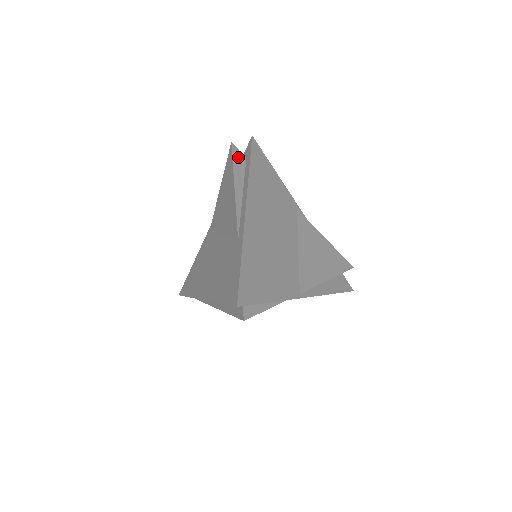
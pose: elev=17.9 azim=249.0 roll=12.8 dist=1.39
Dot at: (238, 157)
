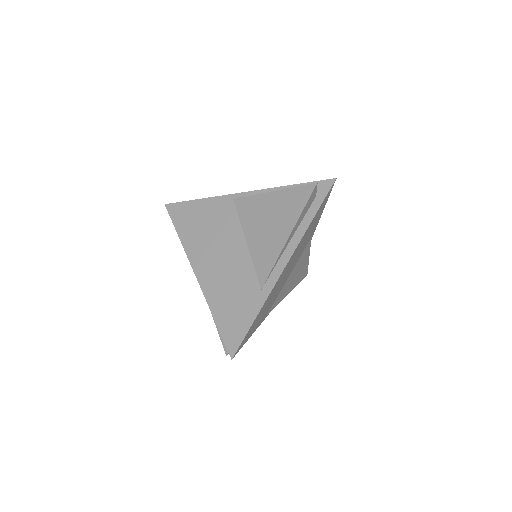
Dot at: (311, 199)
